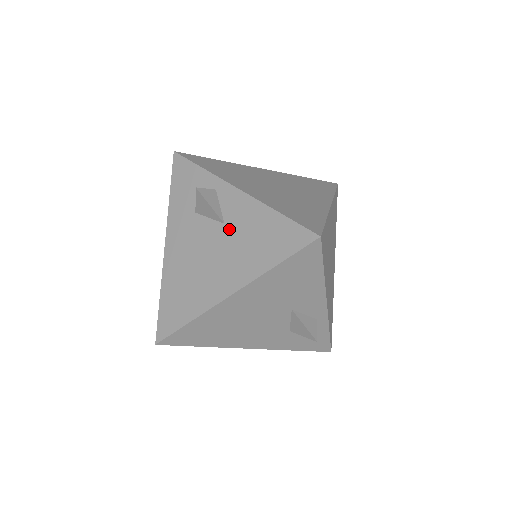
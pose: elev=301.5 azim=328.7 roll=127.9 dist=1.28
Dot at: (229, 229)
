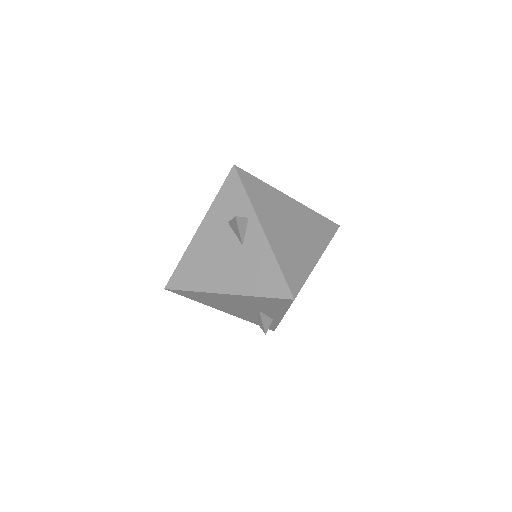
Dot at: (244, 252)
